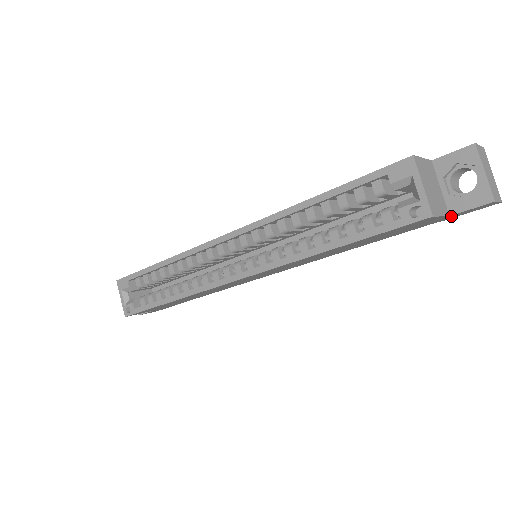
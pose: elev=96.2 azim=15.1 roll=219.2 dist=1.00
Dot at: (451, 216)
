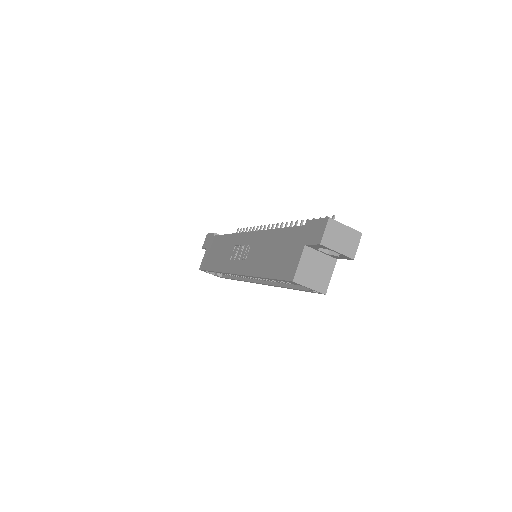
Dot at: occluded
